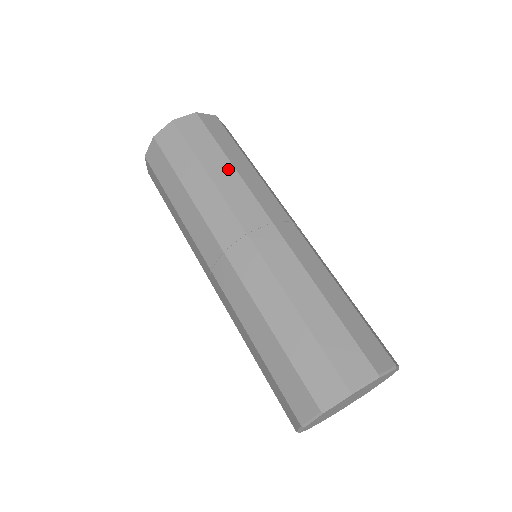
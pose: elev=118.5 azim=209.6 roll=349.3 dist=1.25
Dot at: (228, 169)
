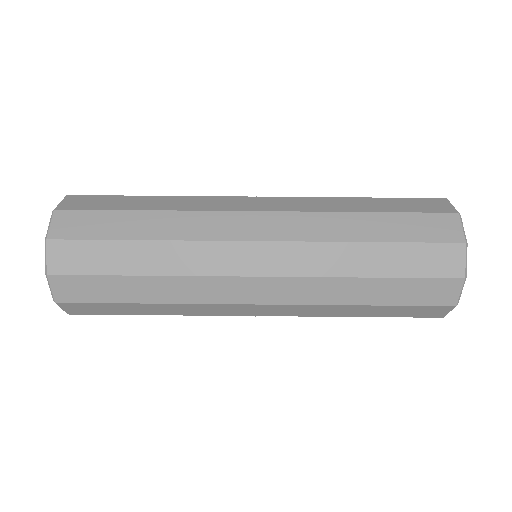
Dot at: (159, 283)
